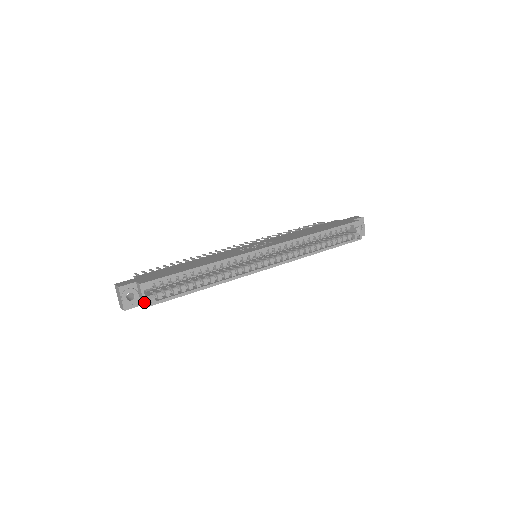
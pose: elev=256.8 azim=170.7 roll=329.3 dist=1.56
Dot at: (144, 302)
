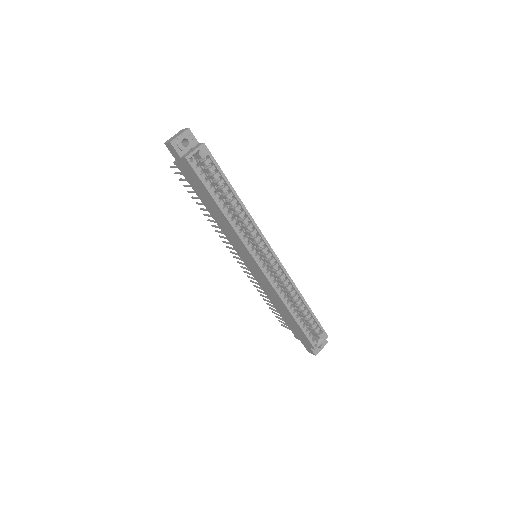
Dot at: (190, 154)
